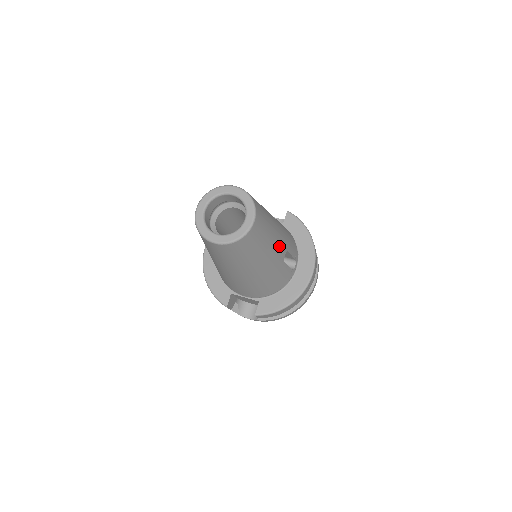
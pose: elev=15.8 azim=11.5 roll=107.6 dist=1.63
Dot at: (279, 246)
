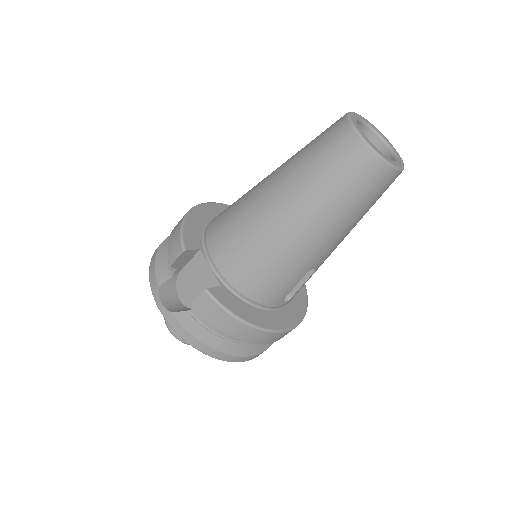
Dot at: (334, 247)
